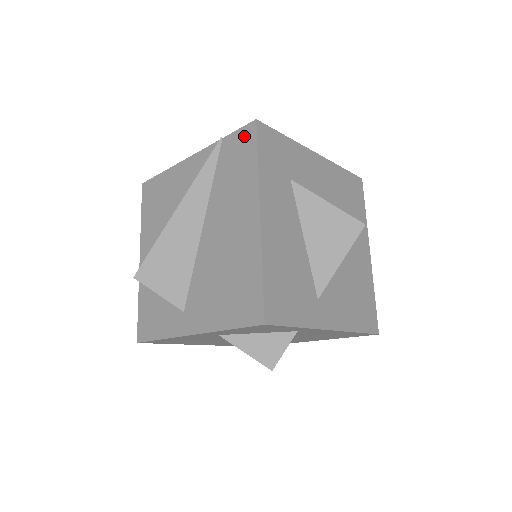
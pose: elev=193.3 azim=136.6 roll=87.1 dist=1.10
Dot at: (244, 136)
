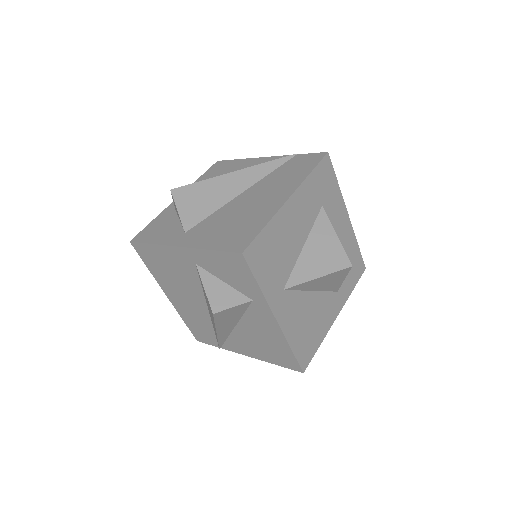
Dot at: (313, 157)
